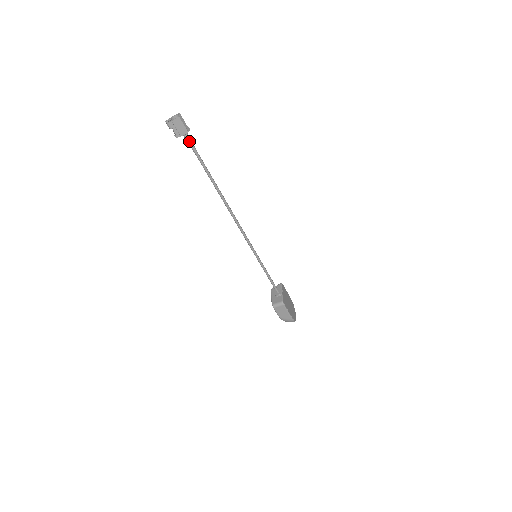
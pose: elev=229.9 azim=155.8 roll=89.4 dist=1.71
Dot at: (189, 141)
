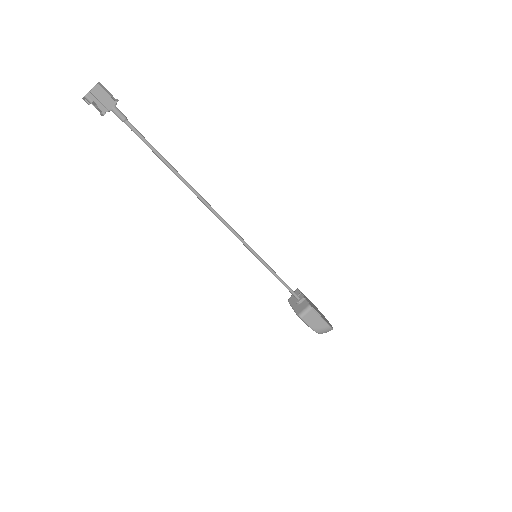
Dot at: (122, 116)
